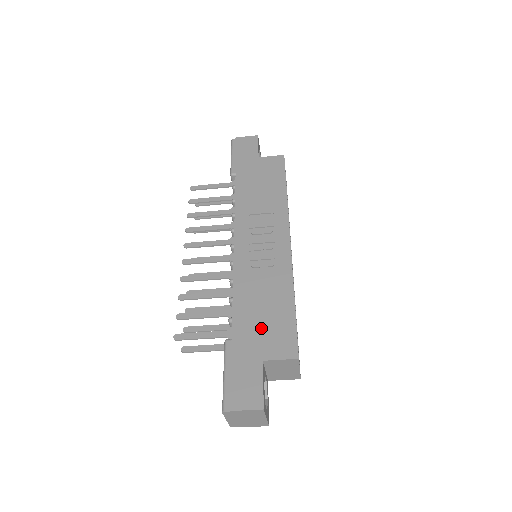
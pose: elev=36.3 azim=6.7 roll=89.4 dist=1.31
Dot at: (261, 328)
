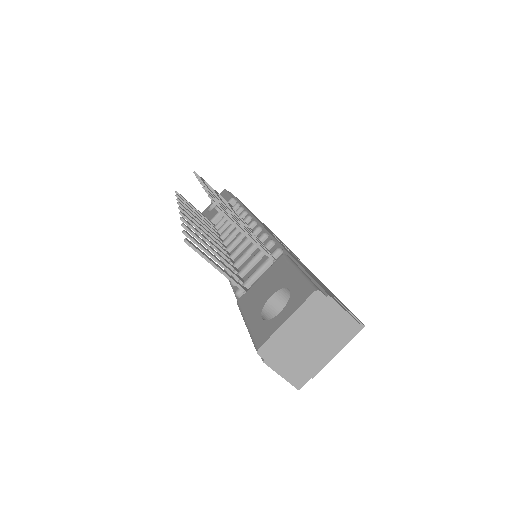
Dot at: occluded
